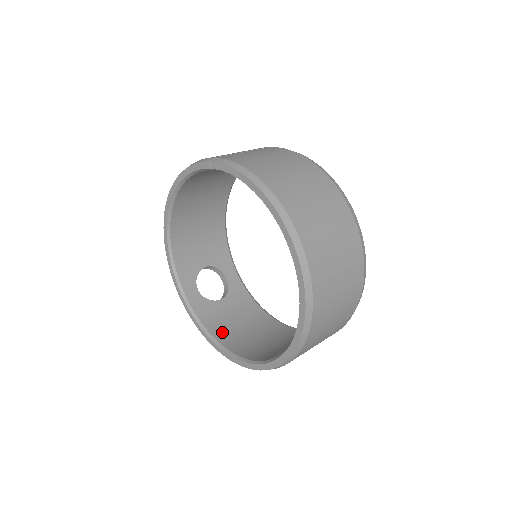
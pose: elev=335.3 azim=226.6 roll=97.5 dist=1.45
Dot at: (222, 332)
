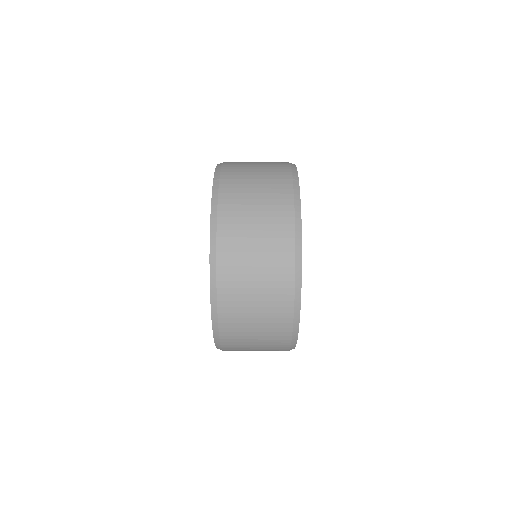
Dot at: occluded
